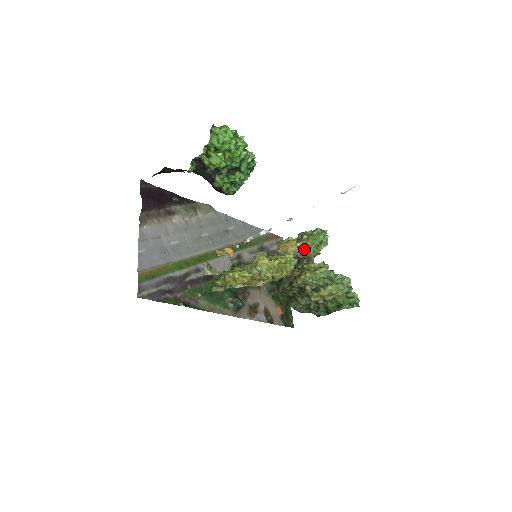
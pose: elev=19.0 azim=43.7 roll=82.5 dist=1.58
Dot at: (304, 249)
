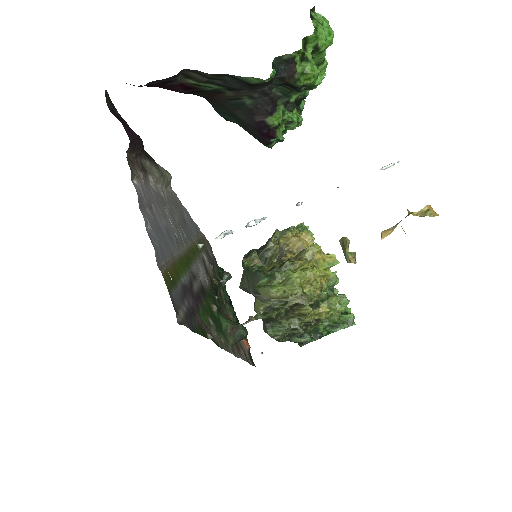
Dot at: occluded
